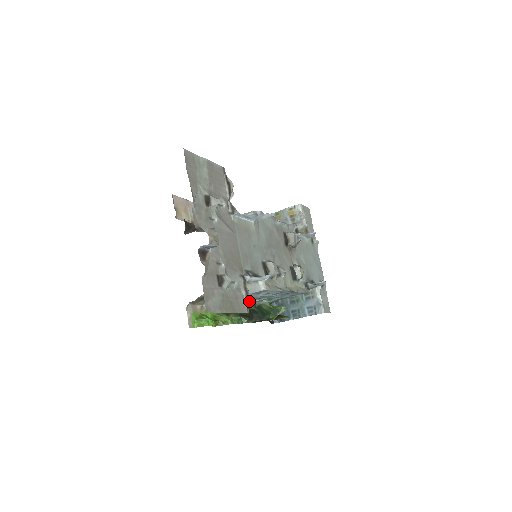
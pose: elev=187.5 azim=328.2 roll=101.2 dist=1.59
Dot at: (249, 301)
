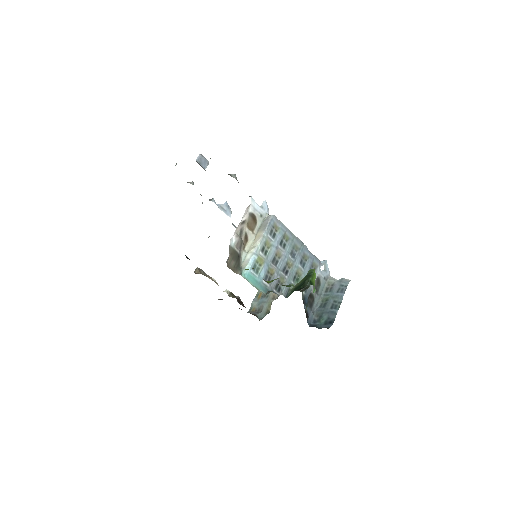
Dot at: occluded
